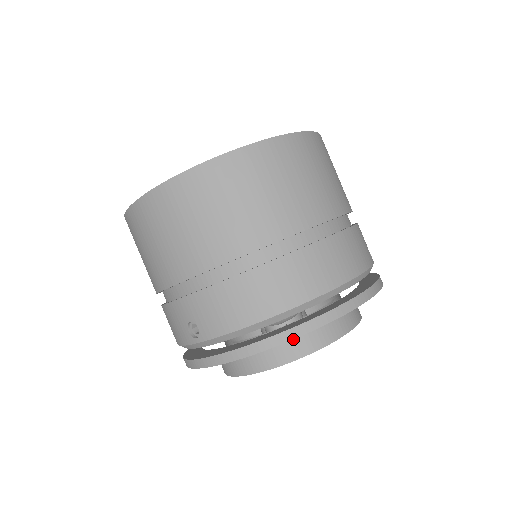
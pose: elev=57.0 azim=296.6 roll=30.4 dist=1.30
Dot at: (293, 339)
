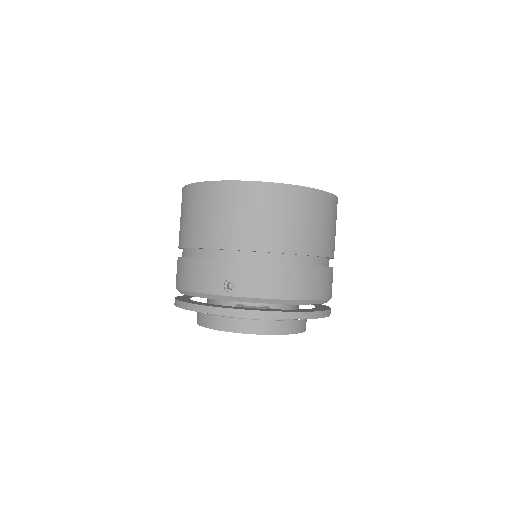
Dot at: occluded
